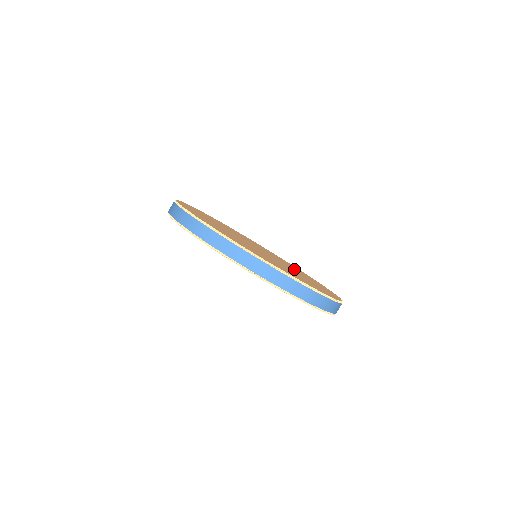
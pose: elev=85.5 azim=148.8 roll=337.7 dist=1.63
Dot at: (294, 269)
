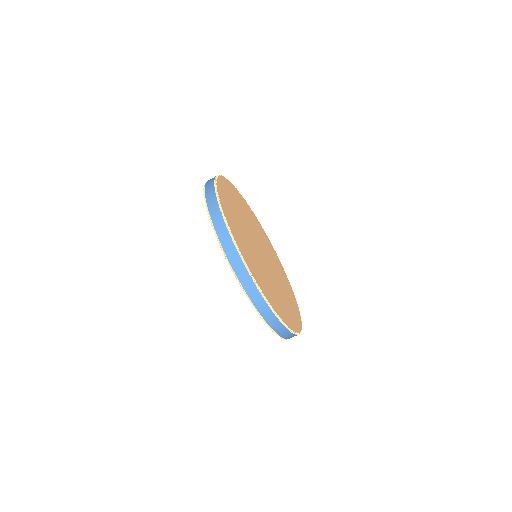
Dot at: (282, 285)
